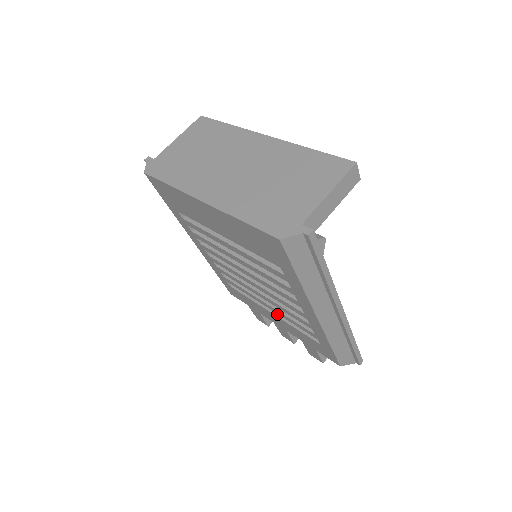
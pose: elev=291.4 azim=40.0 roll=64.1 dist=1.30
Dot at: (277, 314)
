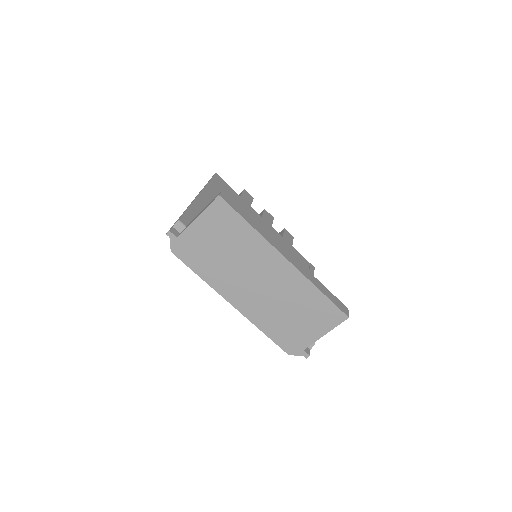
Dot at: occluded
